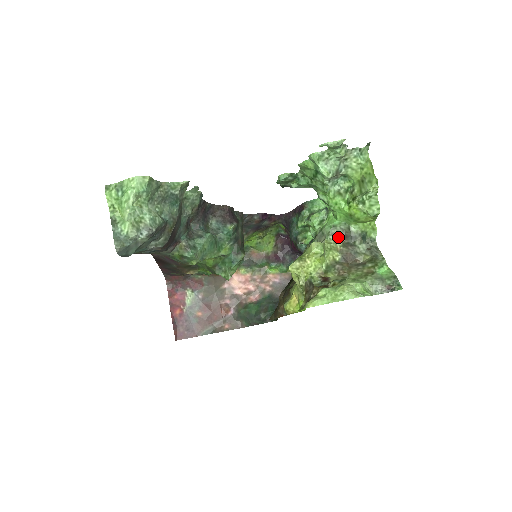
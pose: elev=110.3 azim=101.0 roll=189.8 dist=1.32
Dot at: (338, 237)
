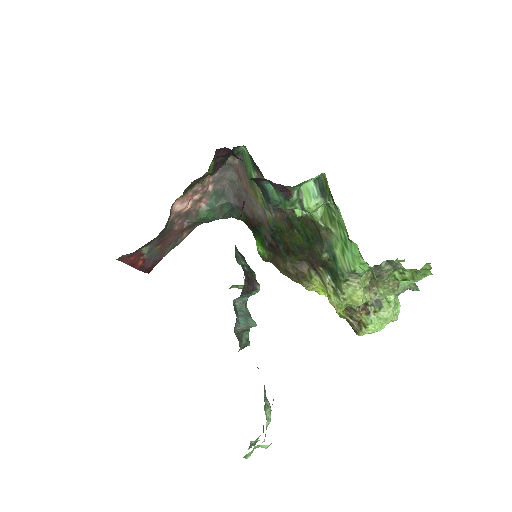
Dot at: occluded
